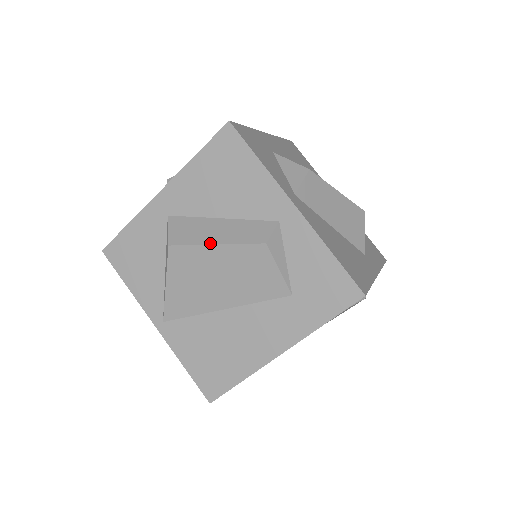
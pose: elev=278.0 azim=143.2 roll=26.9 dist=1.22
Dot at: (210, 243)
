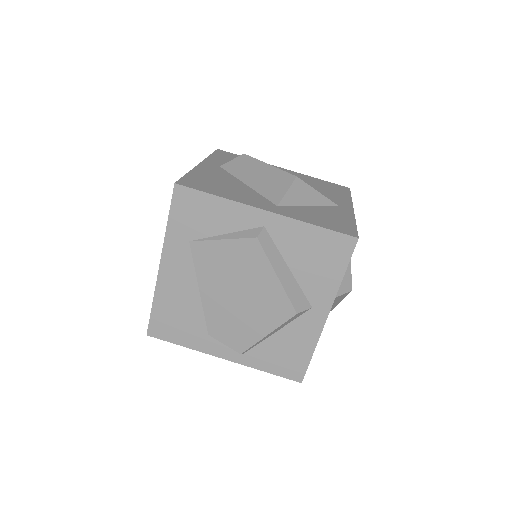
Dot at: occluded
